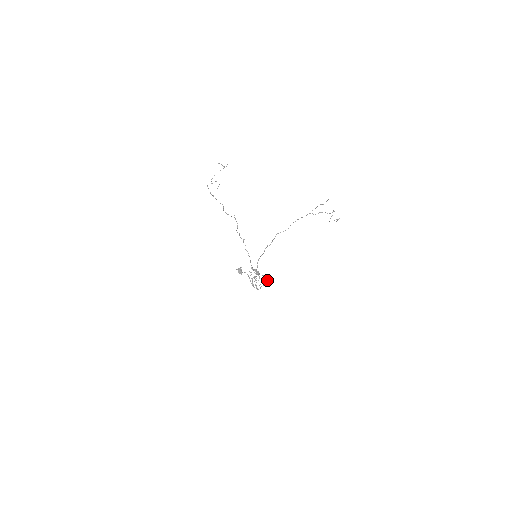
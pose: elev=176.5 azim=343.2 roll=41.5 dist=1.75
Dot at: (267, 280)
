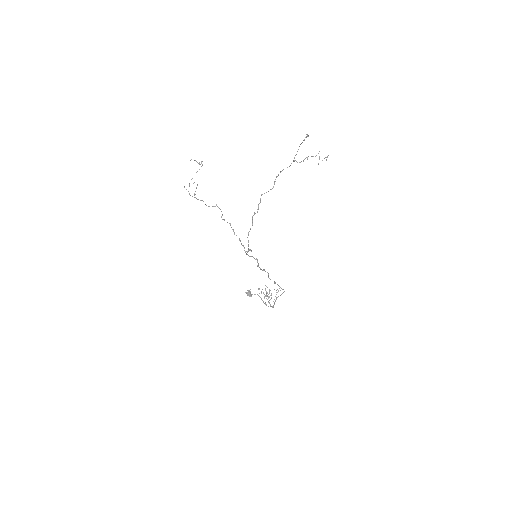
Dot at: occluded
